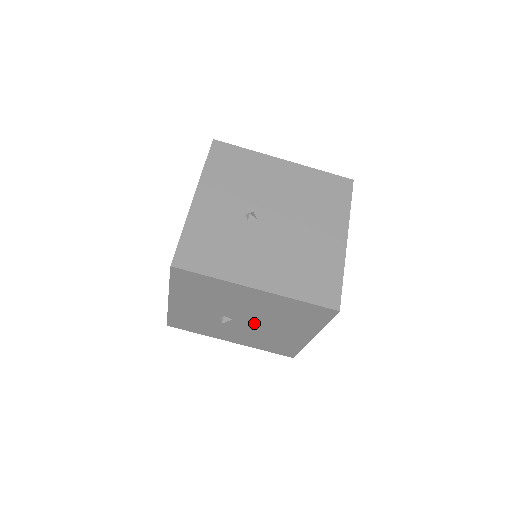
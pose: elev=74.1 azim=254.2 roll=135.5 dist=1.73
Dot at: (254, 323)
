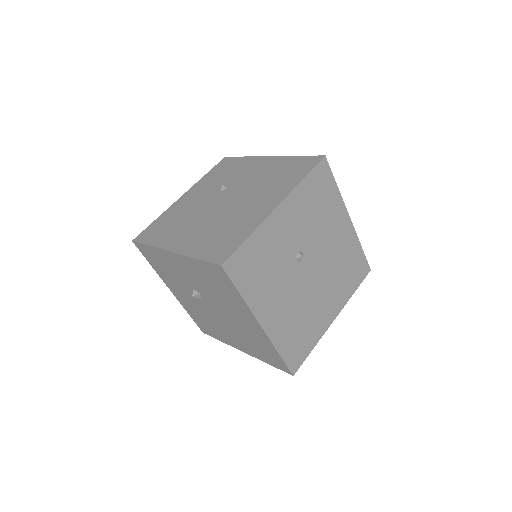
Dot at: (216, 314)
